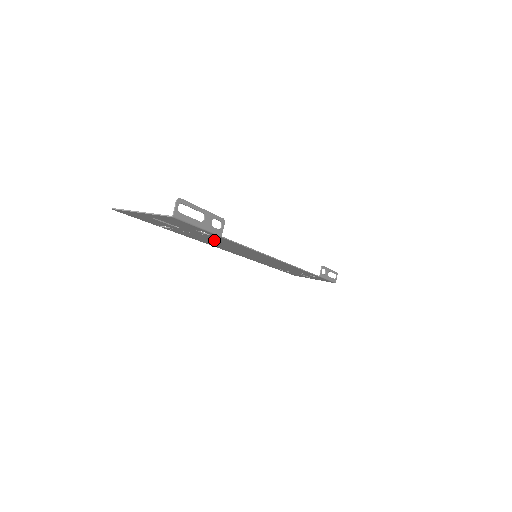
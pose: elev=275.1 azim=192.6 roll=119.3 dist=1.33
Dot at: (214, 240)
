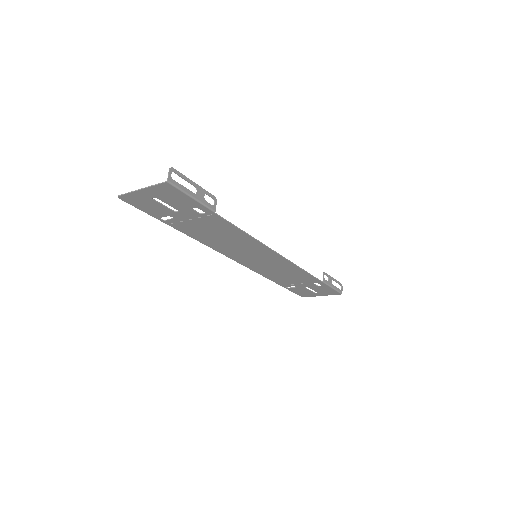
Dot at: (212, 229)
